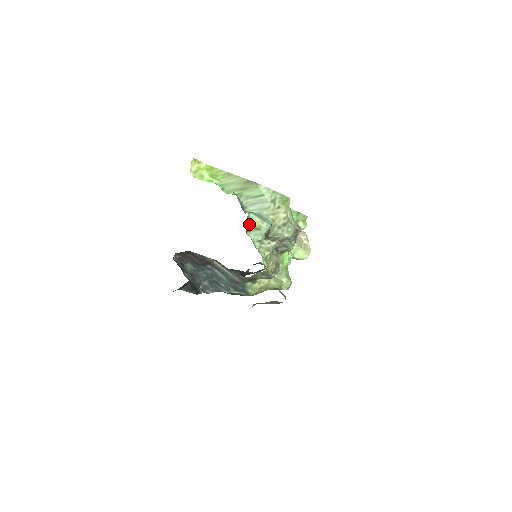
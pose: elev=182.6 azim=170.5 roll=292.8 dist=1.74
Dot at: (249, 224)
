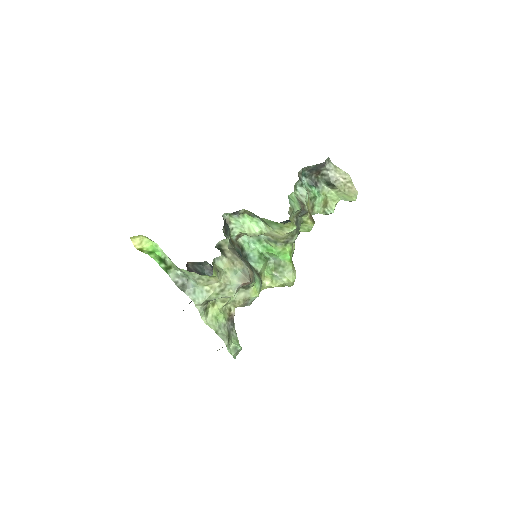
Dot at: (236, 234)
